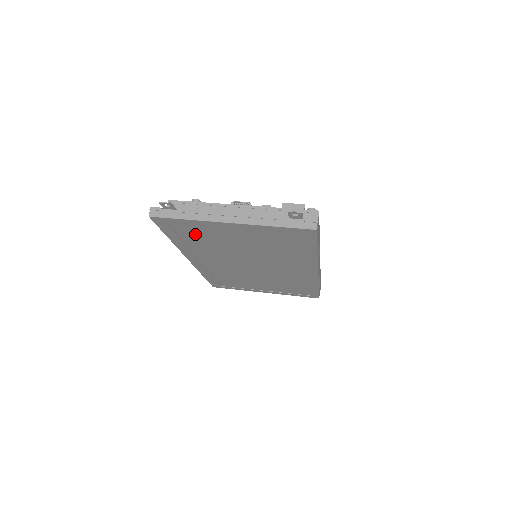
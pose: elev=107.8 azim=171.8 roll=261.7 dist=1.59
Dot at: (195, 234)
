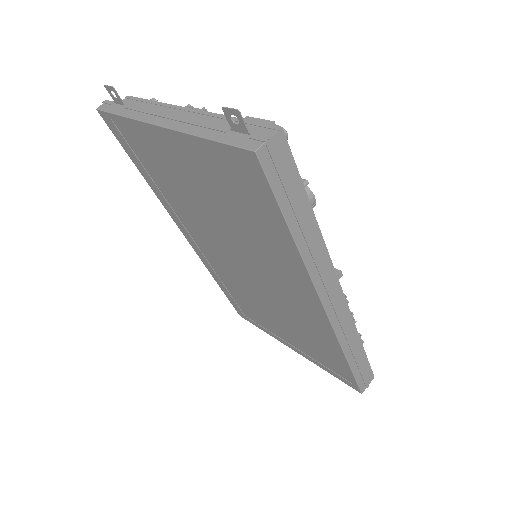
Dot at: (154, 164)
